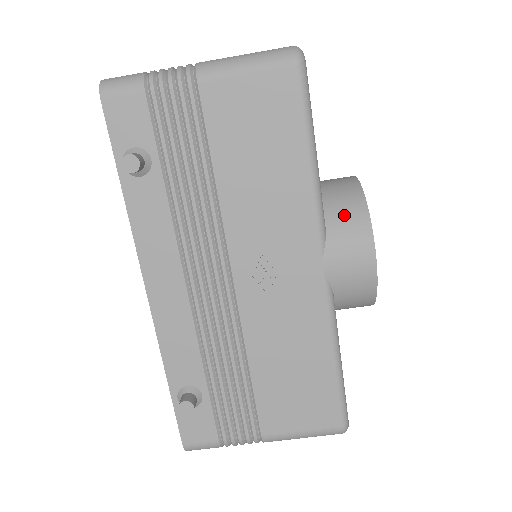
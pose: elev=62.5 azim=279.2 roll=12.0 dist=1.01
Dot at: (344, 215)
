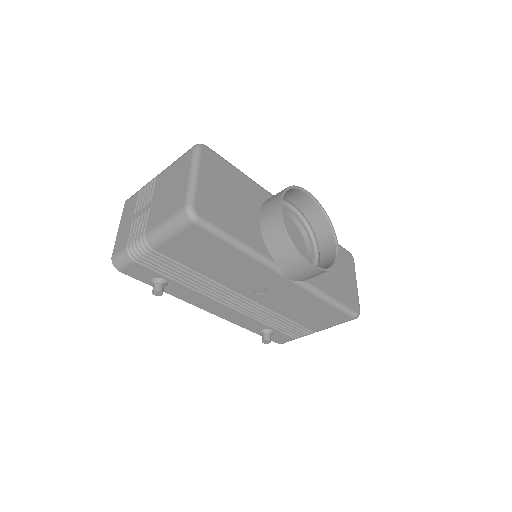
Dot at: (282, 252)
